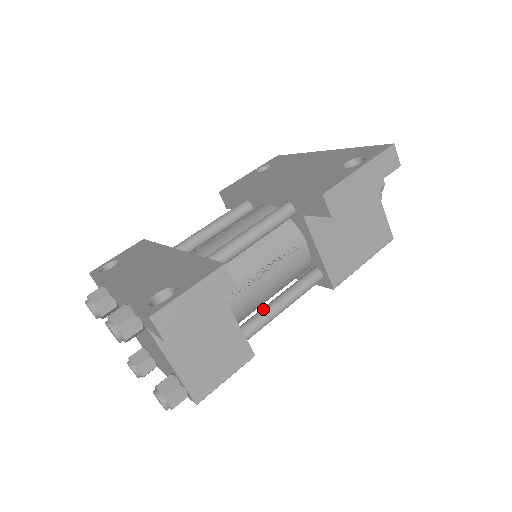
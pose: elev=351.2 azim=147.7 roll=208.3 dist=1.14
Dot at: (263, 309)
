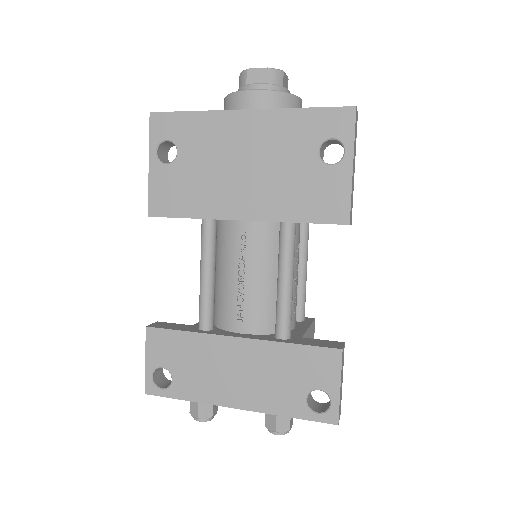
Dot at: (298, 290)
